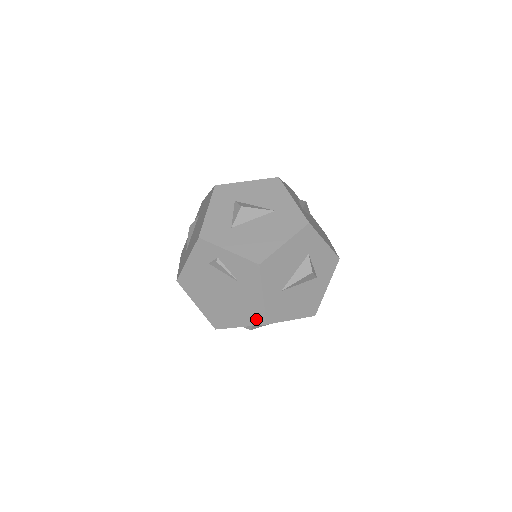
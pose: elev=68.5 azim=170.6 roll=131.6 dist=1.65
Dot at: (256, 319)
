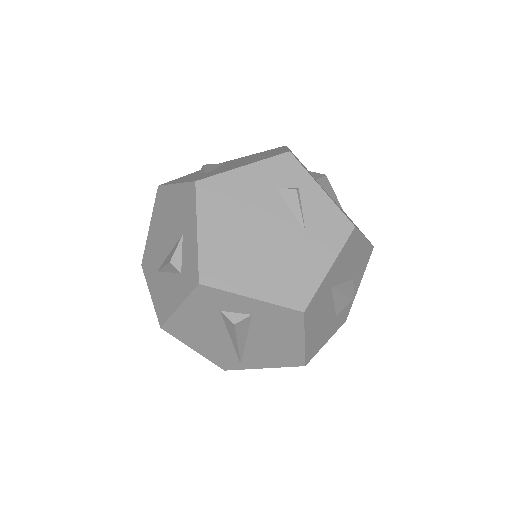
Dot at: (292, 297)
